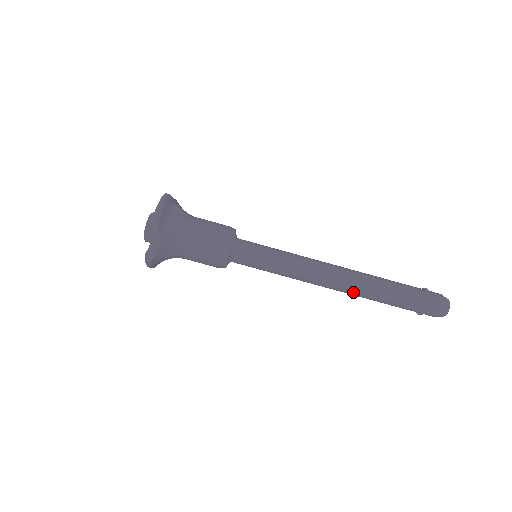
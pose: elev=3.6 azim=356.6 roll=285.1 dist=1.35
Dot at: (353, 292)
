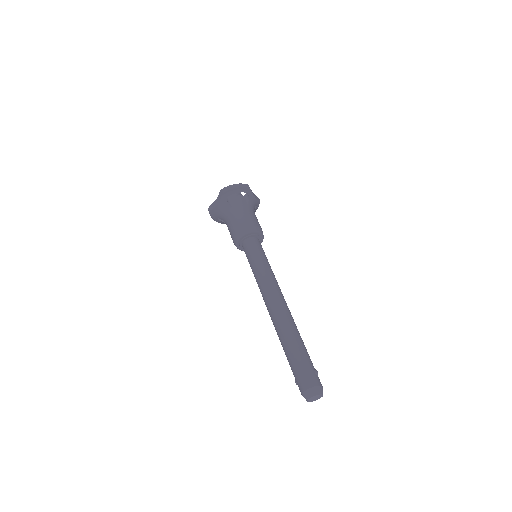
Dot at: (274, 323)
